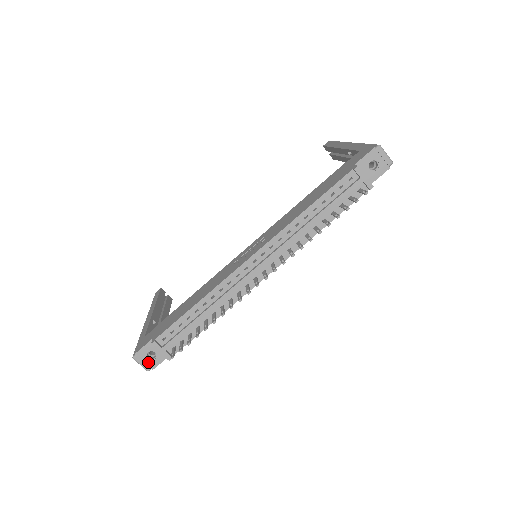
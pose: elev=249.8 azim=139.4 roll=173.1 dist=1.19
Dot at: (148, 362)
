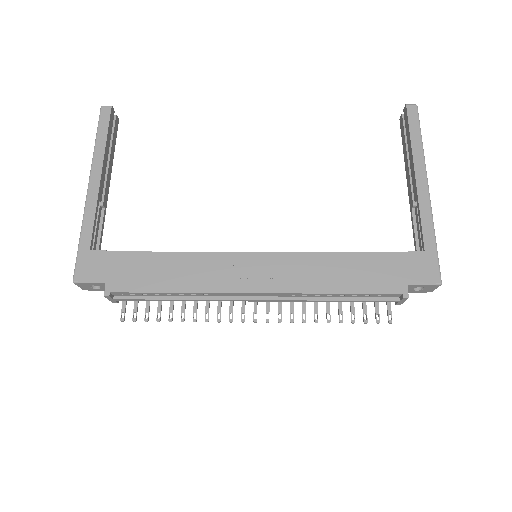
Dot at: (88, 288)
